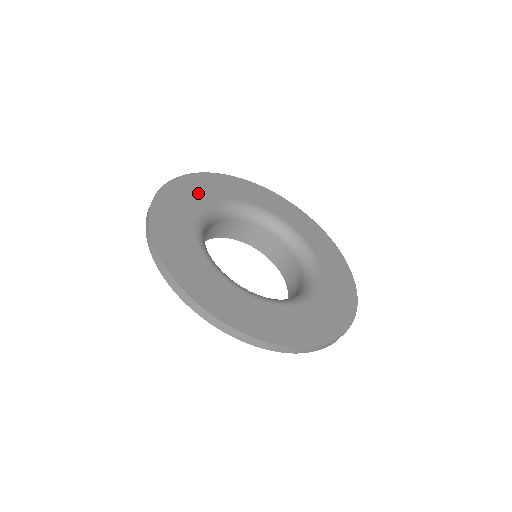
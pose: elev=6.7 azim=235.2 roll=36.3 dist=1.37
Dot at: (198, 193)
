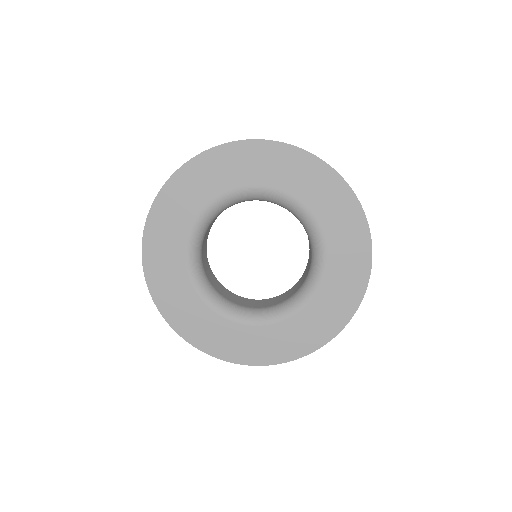
Dot at: (203, 186)
